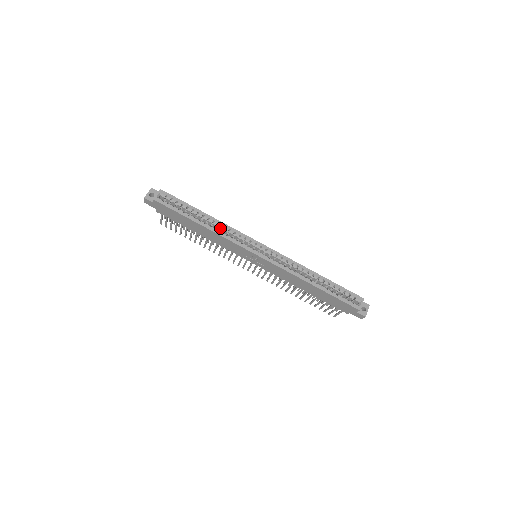
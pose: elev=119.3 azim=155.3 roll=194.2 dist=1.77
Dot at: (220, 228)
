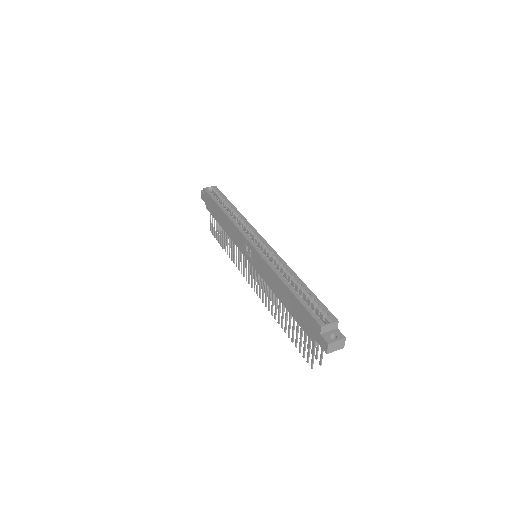
Dot at: (237, 219)
